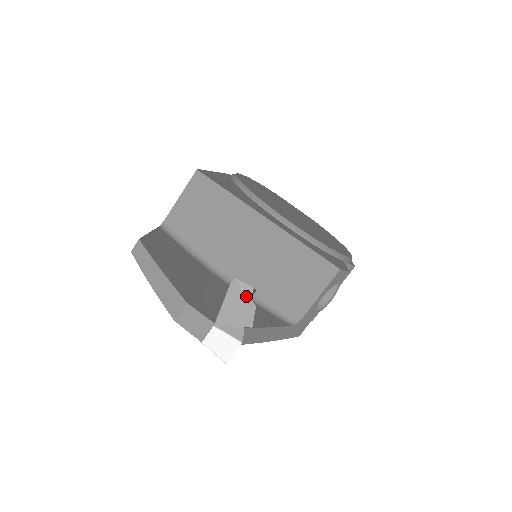
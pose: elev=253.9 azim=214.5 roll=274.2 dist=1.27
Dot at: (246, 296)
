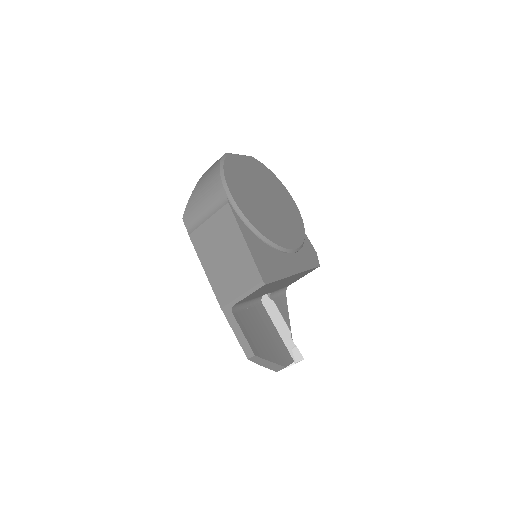
Dot at: (267, 298)
